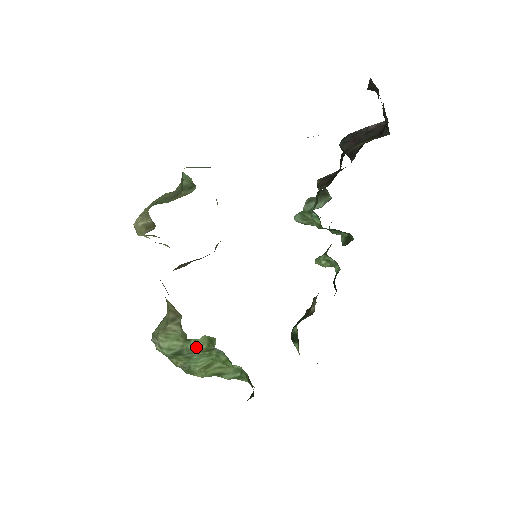
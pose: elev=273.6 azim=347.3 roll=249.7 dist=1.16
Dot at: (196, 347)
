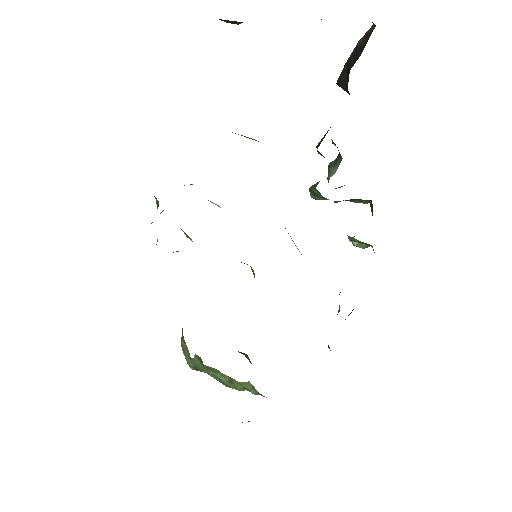
Dot at: (199, 365)
